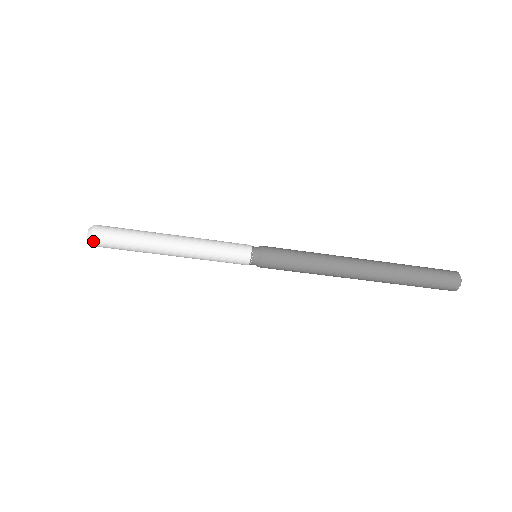
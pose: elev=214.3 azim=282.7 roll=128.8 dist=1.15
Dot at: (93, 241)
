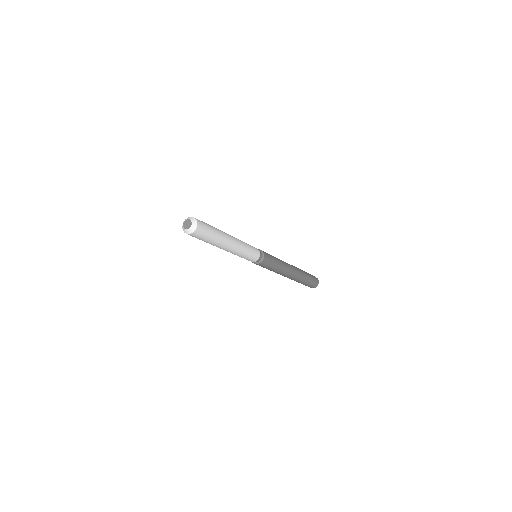
Dot at: (197, 229)
